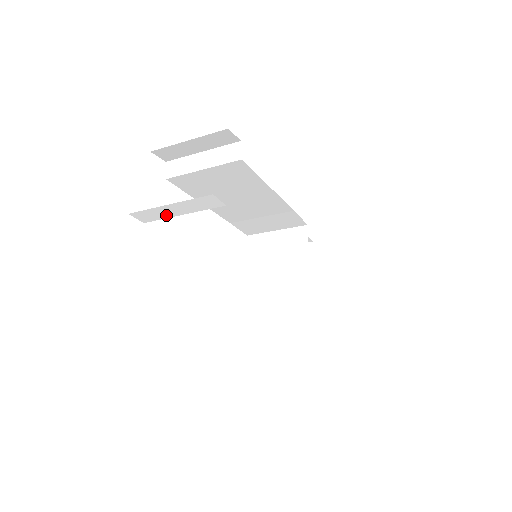
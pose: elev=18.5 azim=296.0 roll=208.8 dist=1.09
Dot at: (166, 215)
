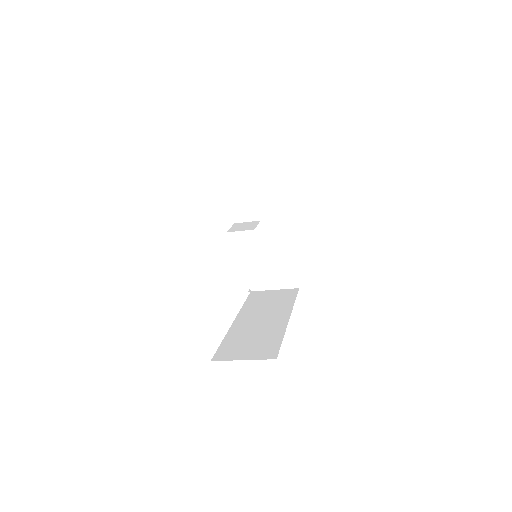
Dot at: occluded
